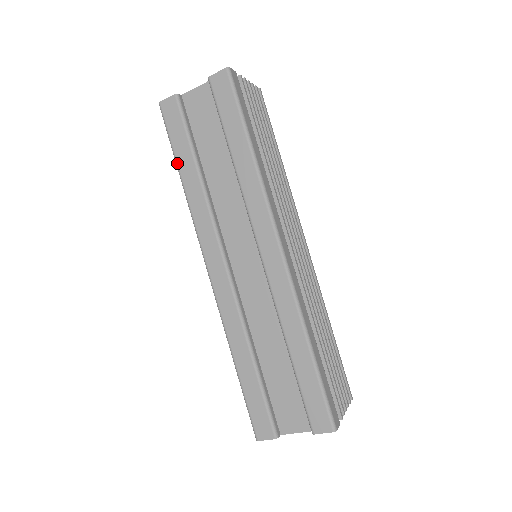
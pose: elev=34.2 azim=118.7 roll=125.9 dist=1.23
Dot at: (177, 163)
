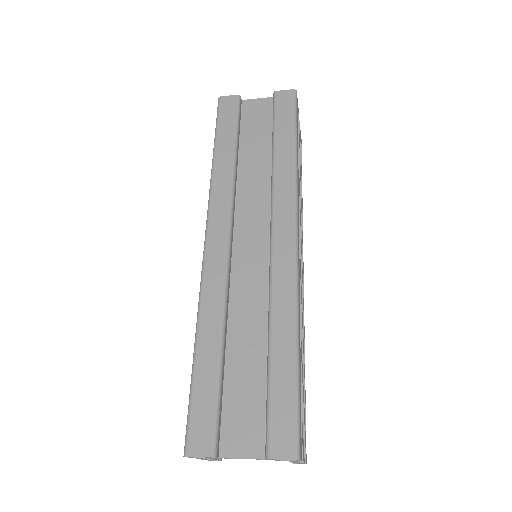
Dot at: (216, 143)
